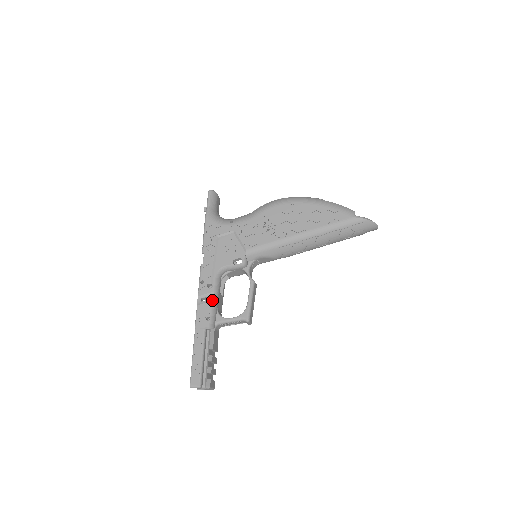
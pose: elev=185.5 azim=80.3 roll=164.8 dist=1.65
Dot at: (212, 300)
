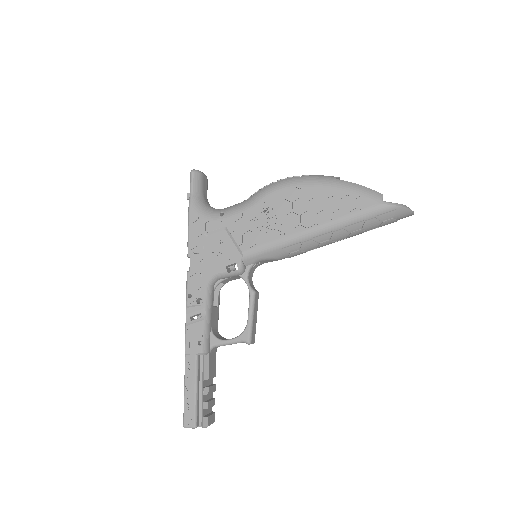
Dot at: (203, 319)
